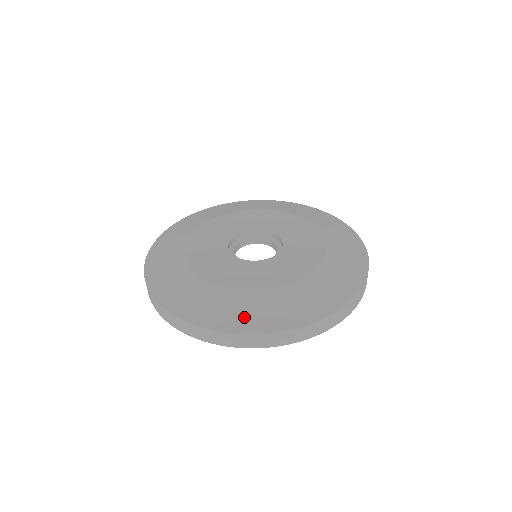
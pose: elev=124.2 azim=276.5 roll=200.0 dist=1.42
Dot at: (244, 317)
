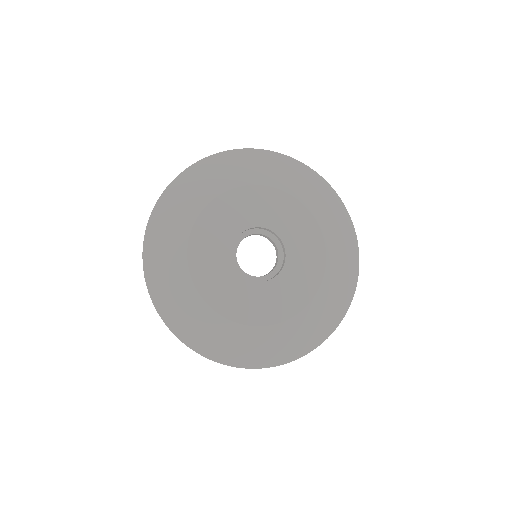
Dot at: (314, 332)
